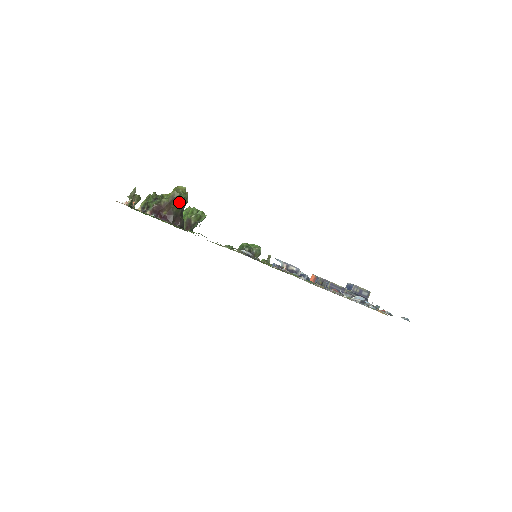
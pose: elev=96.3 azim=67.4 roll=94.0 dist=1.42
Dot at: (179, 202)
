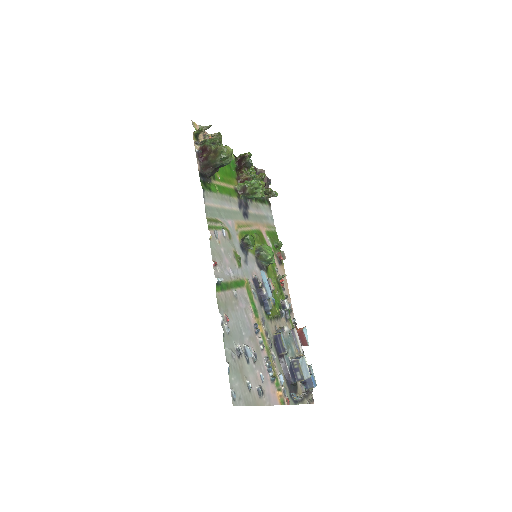
Dot at: (218, 157)
